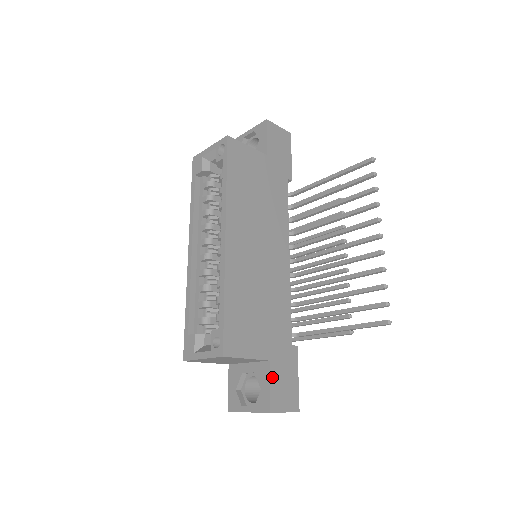
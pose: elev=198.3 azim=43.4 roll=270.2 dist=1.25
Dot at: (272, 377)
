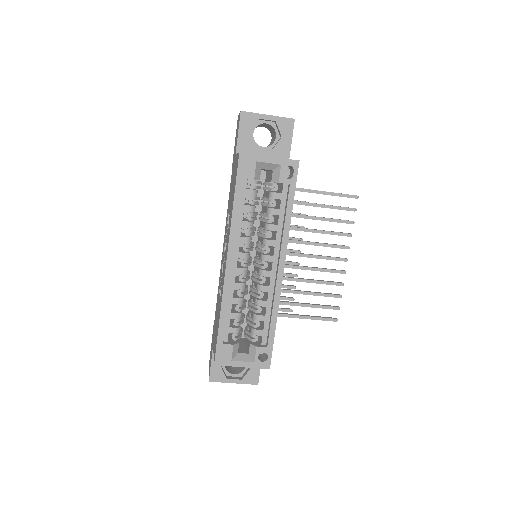
Dot at: occluded
